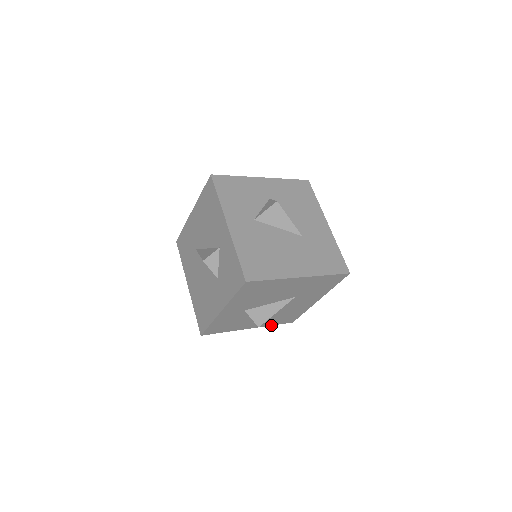
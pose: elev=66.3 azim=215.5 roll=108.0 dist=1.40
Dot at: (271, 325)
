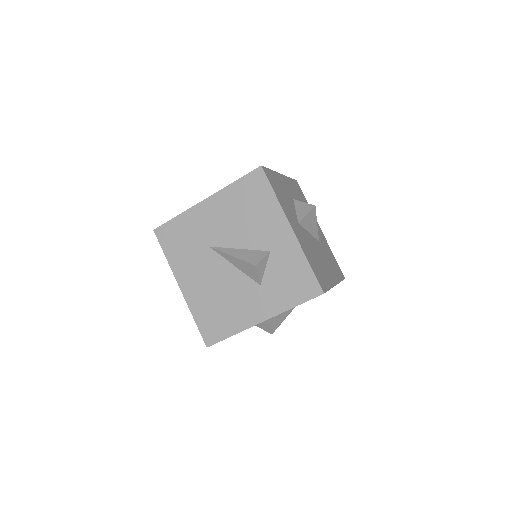
Dot at: occluded
